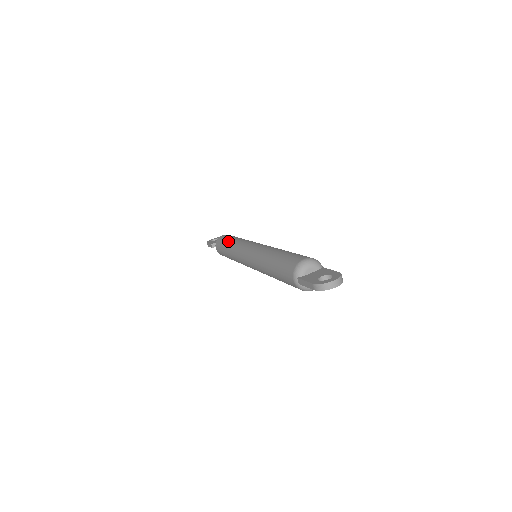
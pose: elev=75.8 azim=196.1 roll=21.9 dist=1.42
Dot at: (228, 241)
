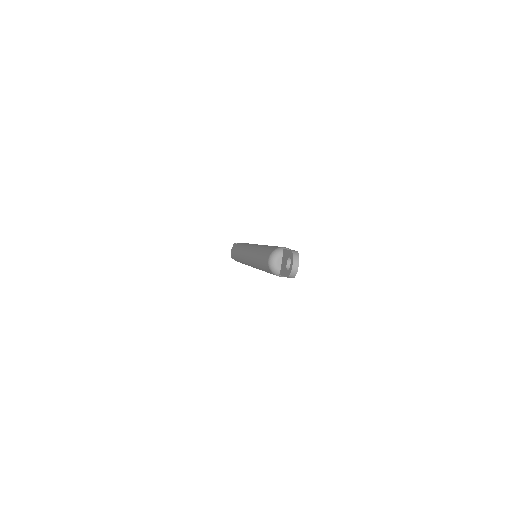
Dot at: (236, 258)
